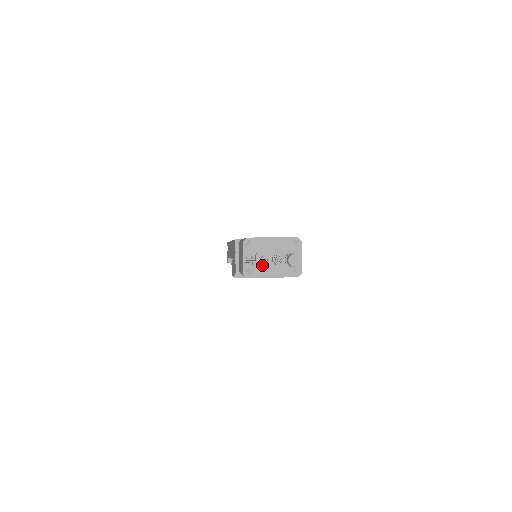
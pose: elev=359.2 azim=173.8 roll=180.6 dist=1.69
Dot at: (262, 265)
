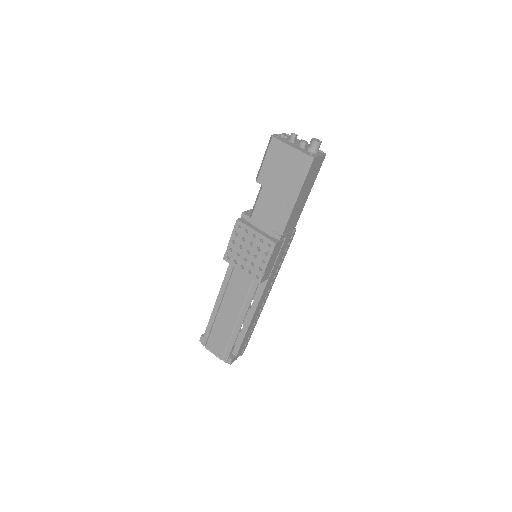
Dot at: (289, 141)
